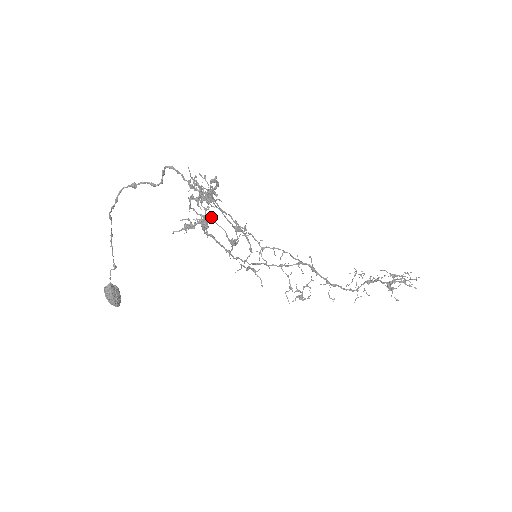
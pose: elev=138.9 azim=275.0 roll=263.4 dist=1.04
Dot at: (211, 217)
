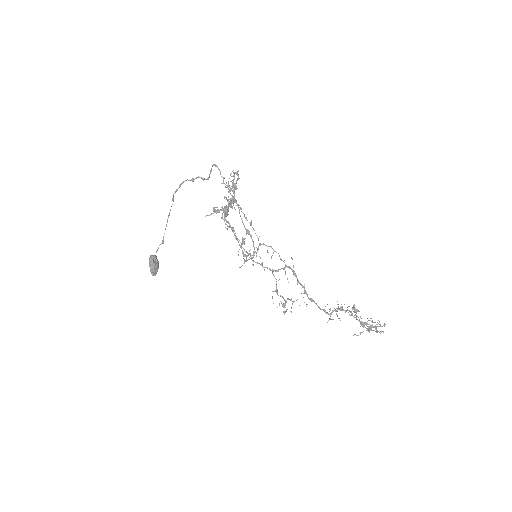
Dot at: (234, 230)
